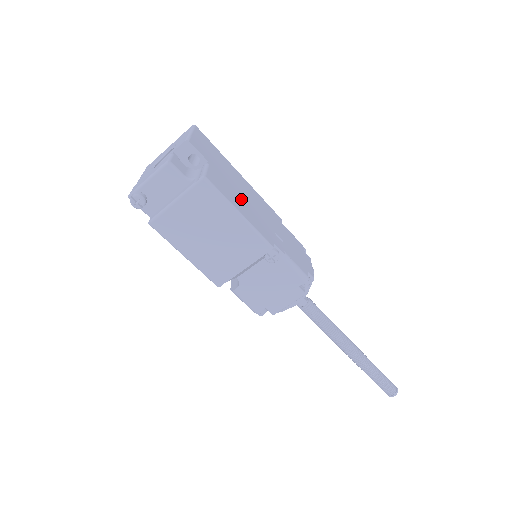
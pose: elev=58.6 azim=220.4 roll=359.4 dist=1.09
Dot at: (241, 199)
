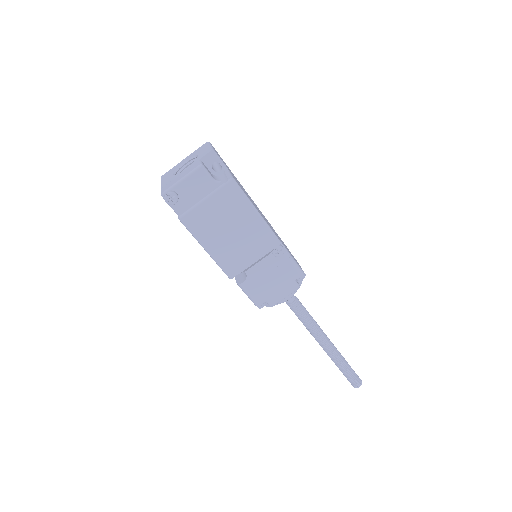
Dot at: (253, 203)
